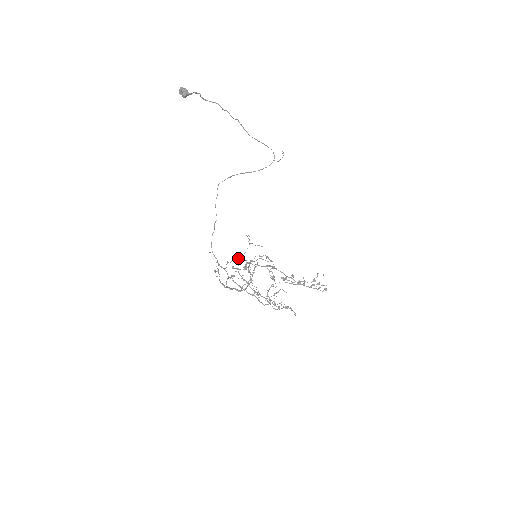
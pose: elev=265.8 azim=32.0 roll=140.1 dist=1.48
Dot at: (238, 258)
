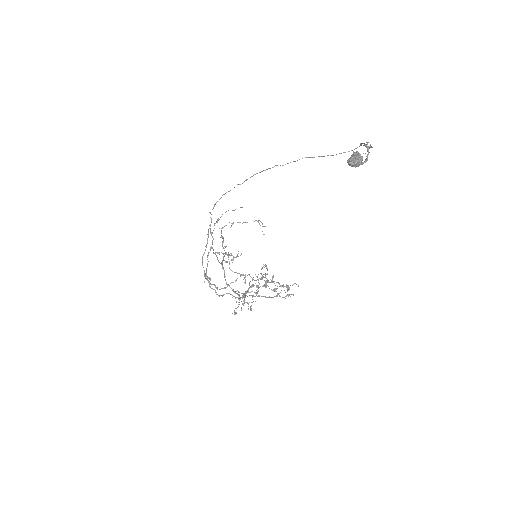
Dot at: (233, 223)
